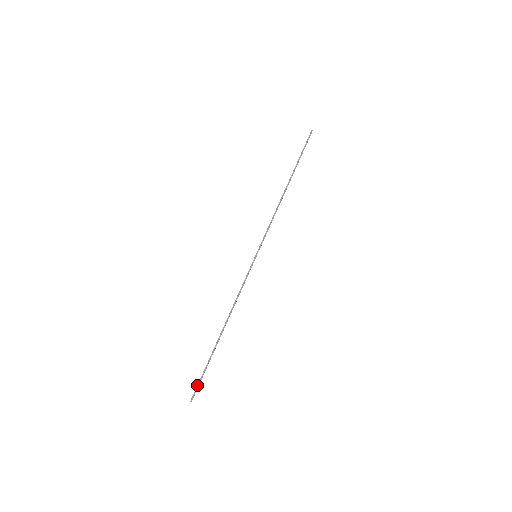
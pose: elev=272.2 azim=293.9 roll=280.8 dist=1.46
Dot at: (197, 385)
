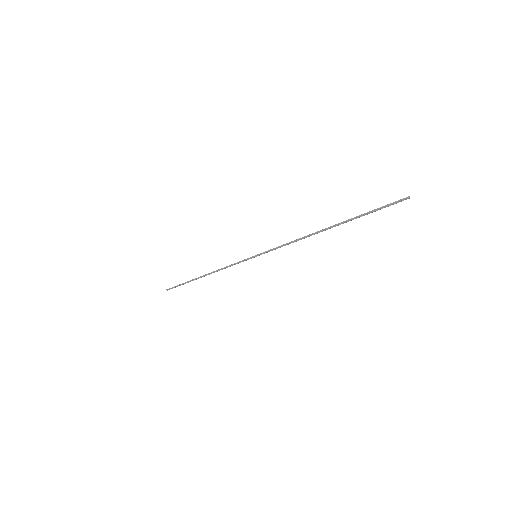
Dot at: (174, 286)
